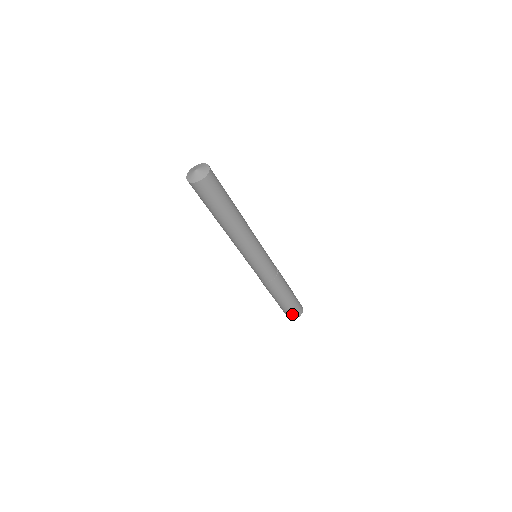
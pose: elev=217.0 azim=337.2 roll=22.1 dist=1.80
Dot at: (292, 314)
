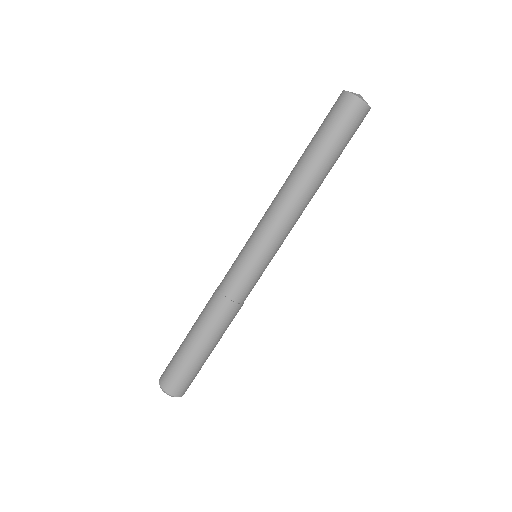
Dot at: (187, 385)
